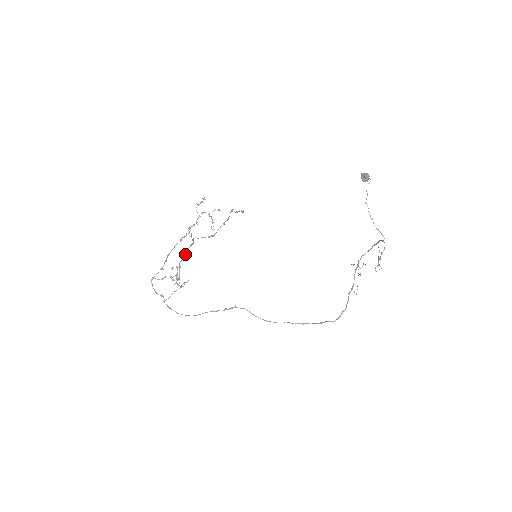
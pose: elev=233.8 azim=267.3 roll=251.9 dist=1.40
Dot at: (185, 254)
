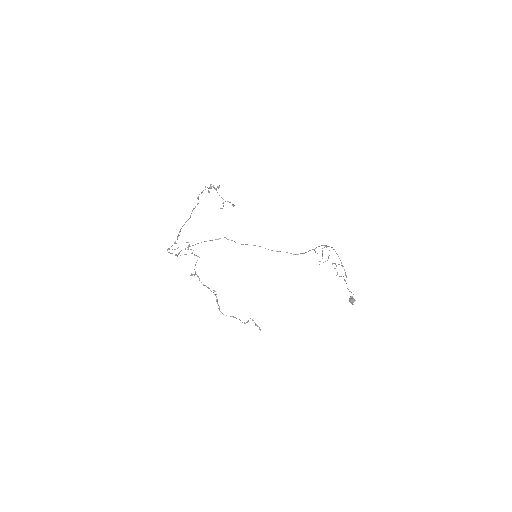
Dot at: (207, 287)
